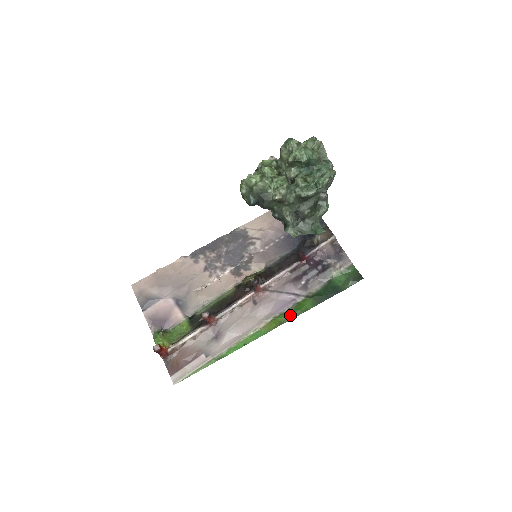
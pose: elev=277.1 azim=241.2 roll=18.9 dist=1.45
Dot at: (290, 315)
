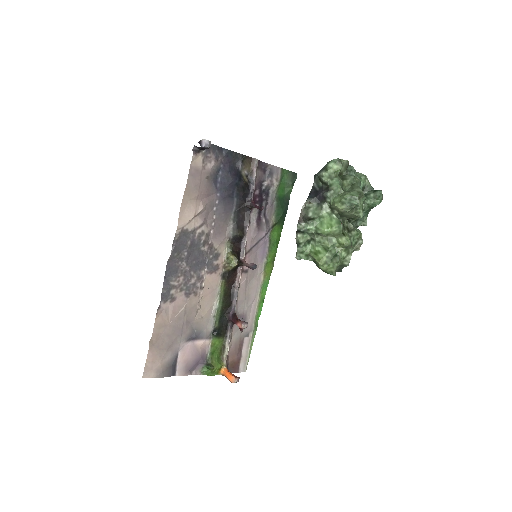
Dot at: (274, 251)
